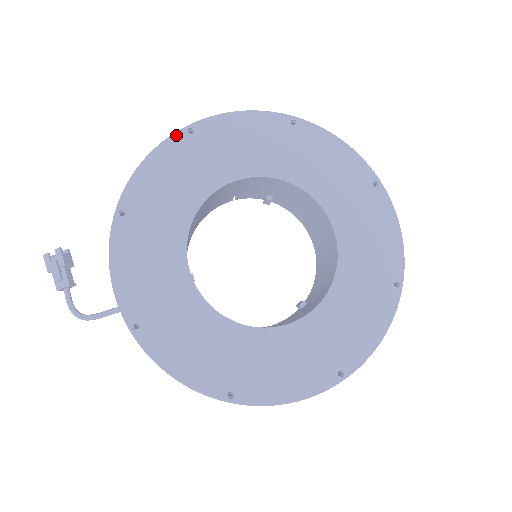
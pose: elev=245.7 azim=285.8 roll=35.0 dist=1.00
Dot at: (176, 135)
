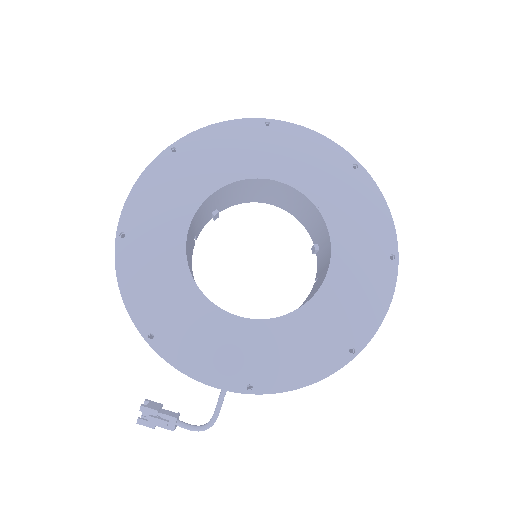
Dot at: (117, 249)
